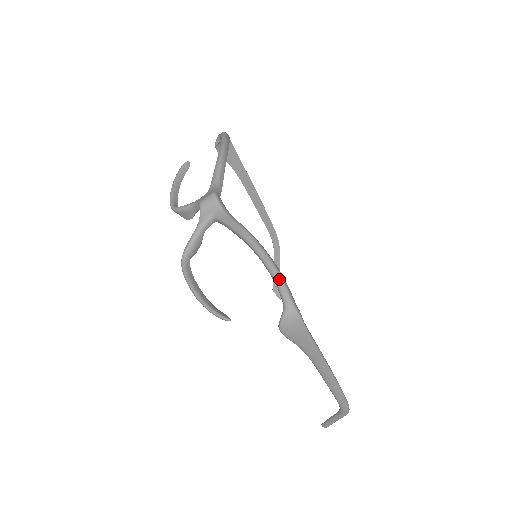
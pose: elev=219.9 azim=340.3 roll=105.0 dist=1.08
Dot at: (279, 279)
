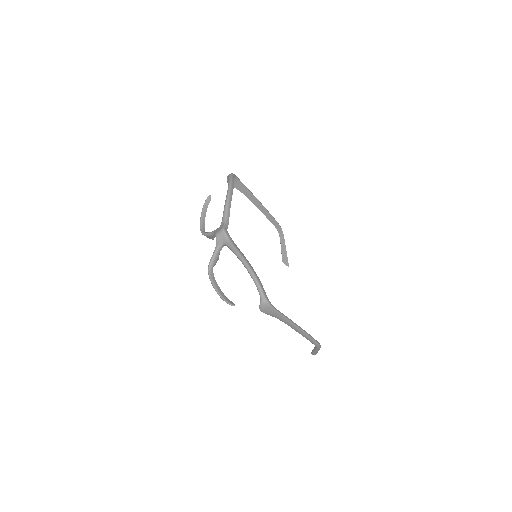
Dot at: (257, 284)
